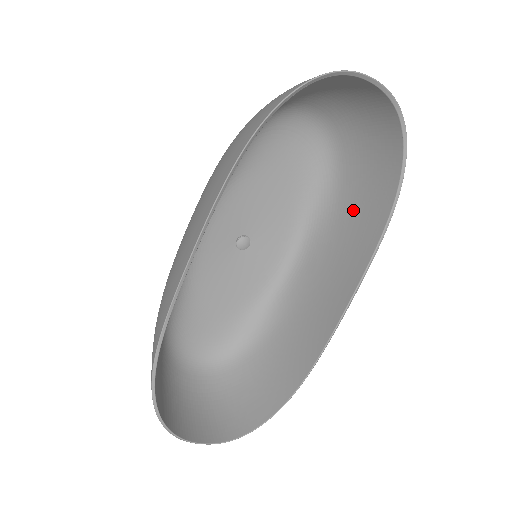
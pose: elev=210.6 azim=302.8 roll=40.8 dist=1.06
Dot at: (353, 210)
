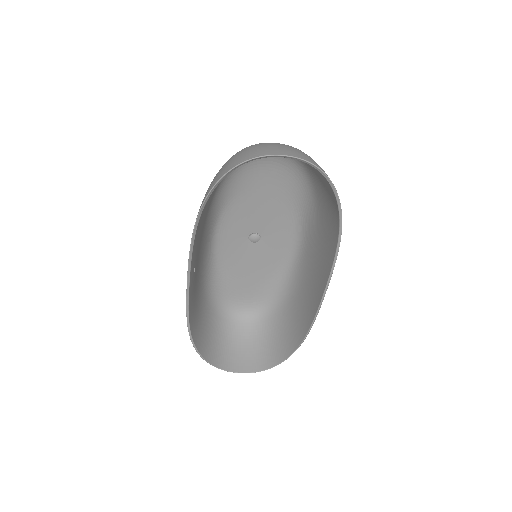
Dot at: (324, 219)
